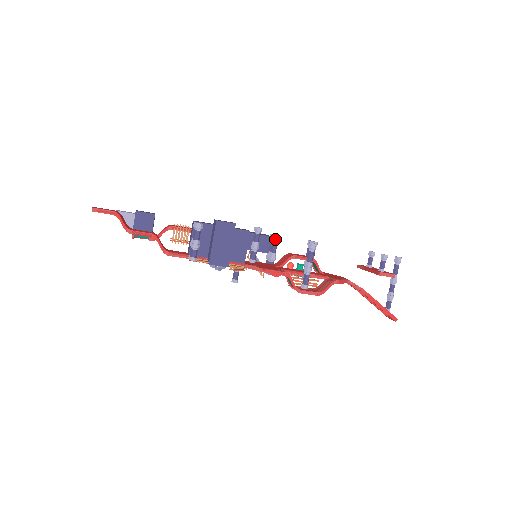
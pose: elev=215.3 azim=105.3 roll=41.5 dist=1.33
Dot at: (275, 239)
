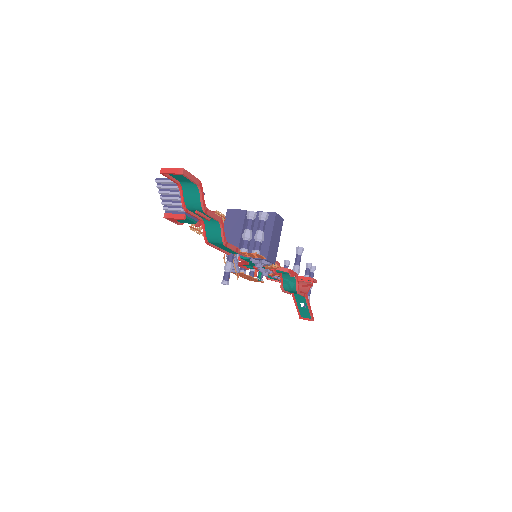
Dot at: occluded
